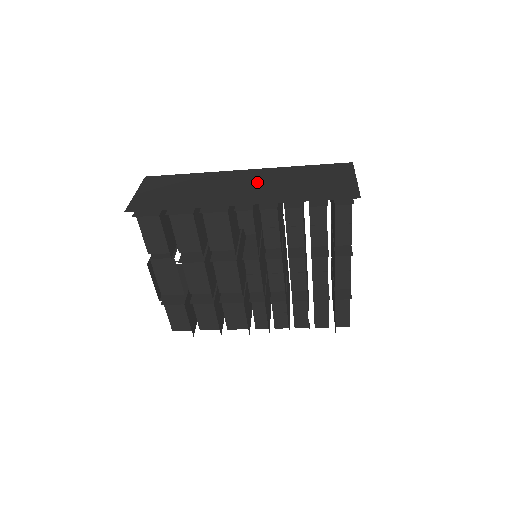
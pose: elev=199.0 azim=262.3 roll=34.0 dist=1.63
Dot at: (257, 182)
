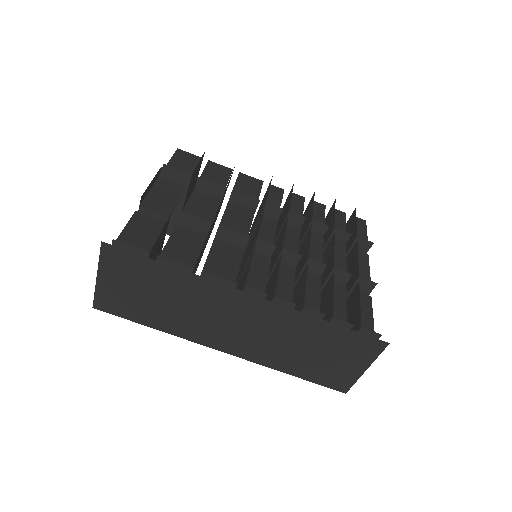
Dot at: occluded
